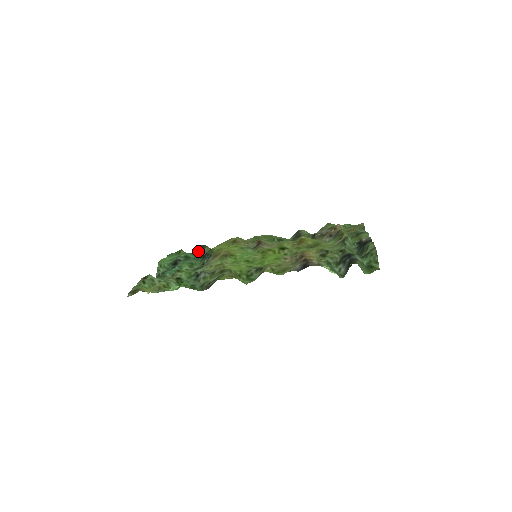
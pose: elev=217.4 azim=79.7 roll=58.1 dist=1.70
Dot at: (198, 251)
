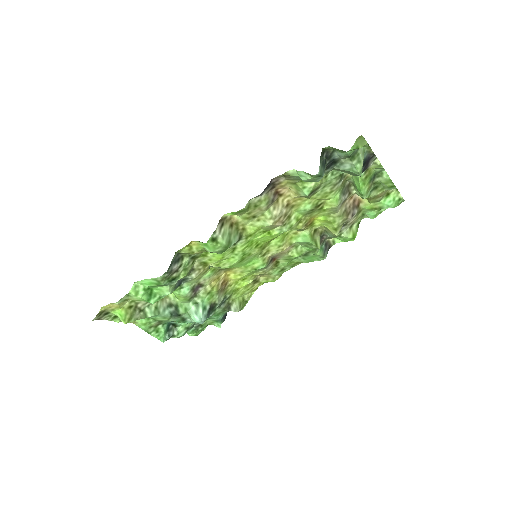
Dot at: (224, 314)
